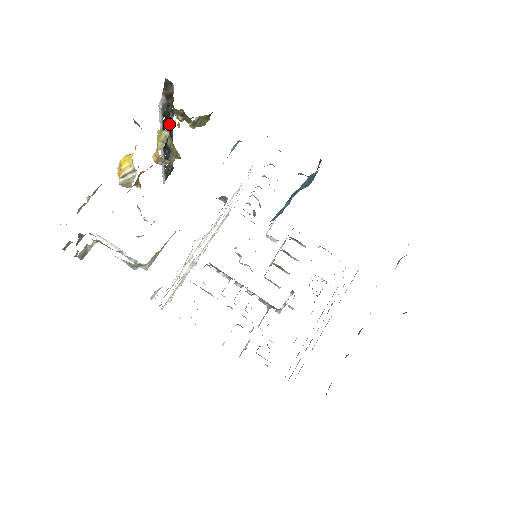
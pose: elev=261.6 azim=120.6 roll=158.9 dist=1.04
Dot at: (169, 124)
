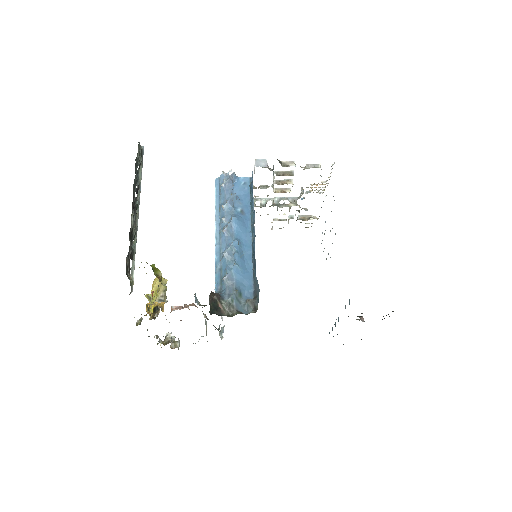
Dot at: occluded
